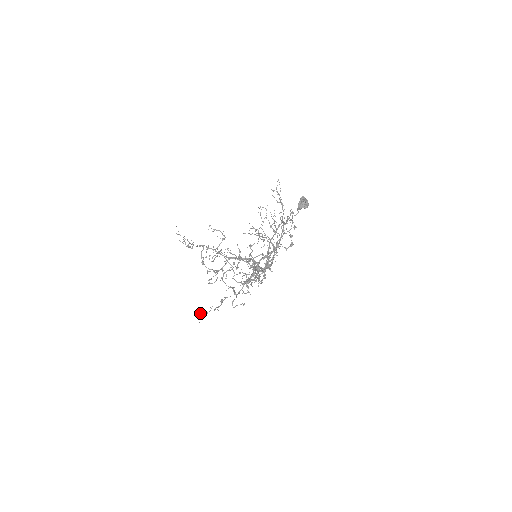
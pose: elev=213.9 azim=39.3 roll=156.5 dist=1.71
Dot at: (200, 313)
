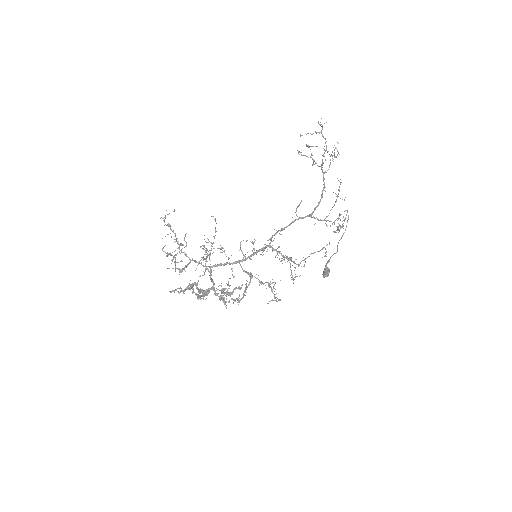
Dot at: occluded
